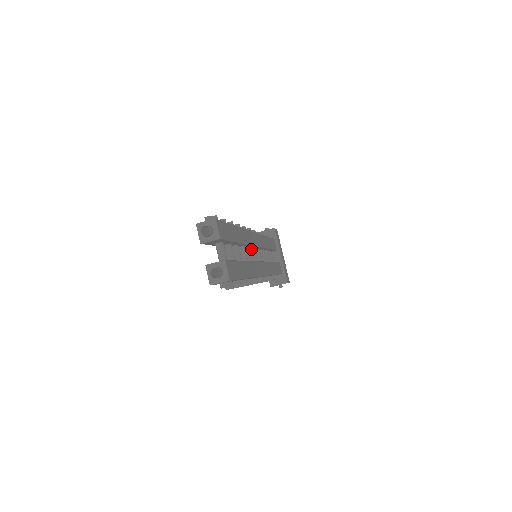
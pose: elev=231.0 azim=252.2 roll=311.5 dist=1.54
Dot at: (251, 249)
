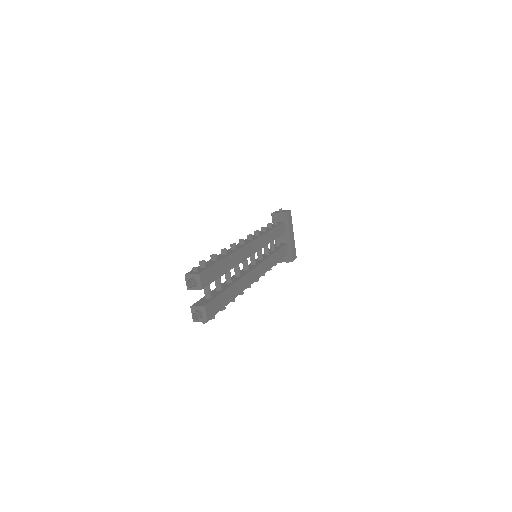
Dot at: occluded
